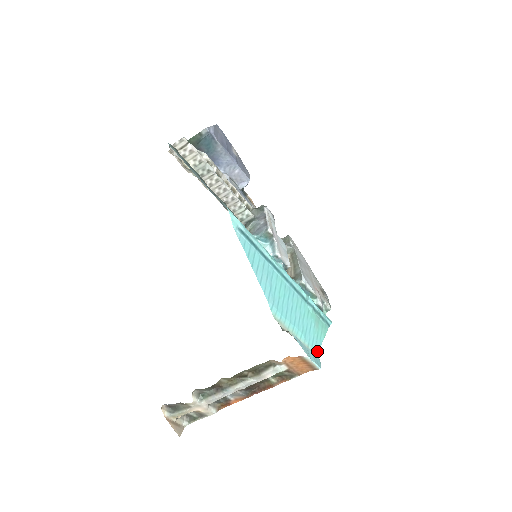
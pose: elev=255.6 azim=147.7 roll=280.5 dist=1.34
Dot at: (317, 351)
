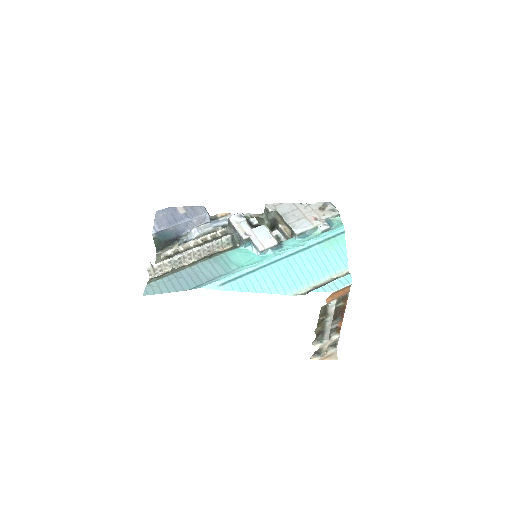
Dot at: (347, 265)
